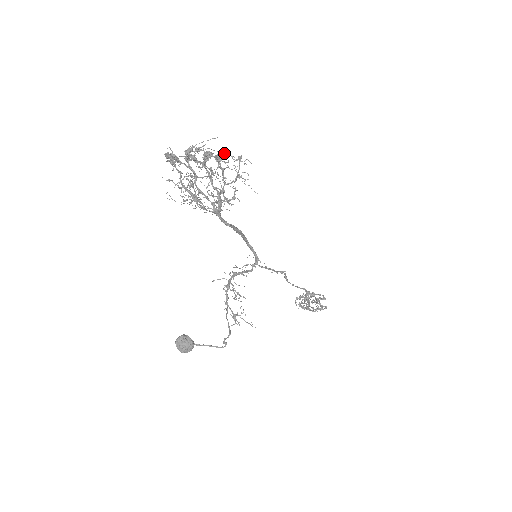
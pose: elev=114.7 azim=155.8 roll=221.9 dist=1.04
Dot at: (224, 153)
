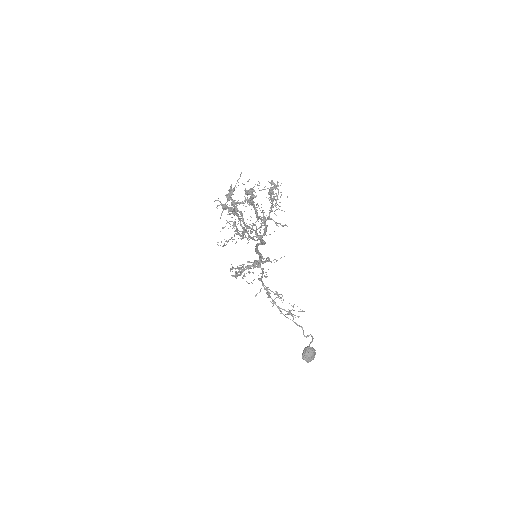
Dot at: (278, 186)
